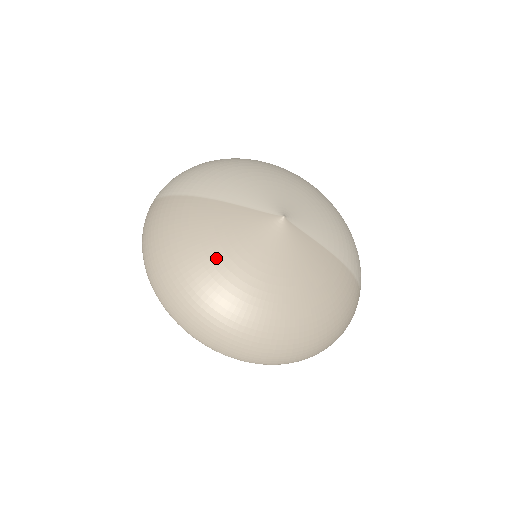
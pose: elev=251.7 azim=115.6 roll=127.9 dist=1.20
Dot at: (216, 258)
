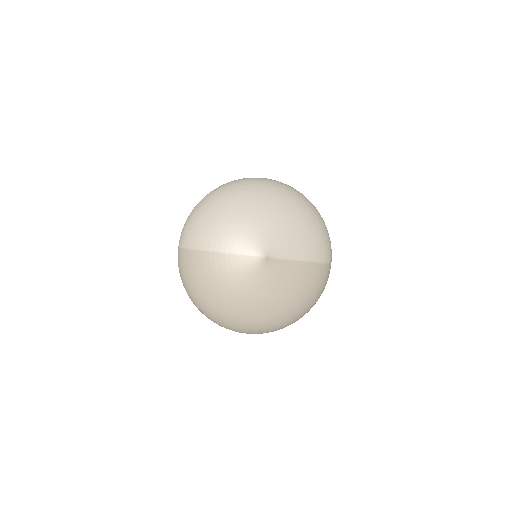
Dot at: (230, 294)
